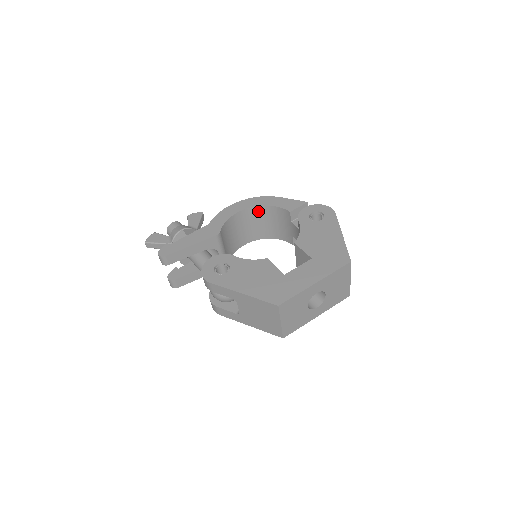
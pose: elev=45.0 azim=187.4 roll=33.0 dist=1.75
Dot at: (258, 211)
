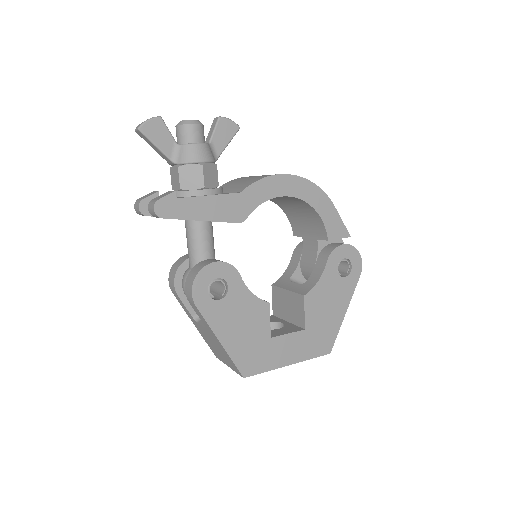
Dot at: (300, 202)
